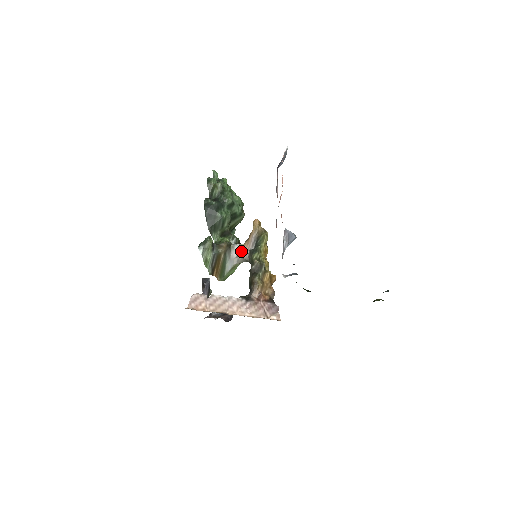
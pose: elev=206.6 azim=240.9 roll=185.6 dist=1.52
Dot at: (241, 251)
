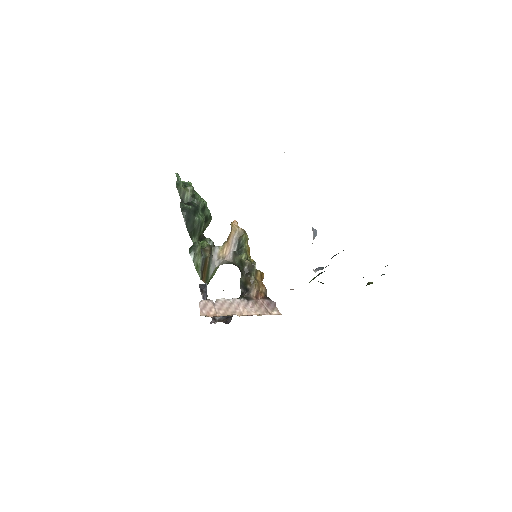
Dot at: (221, 253)
